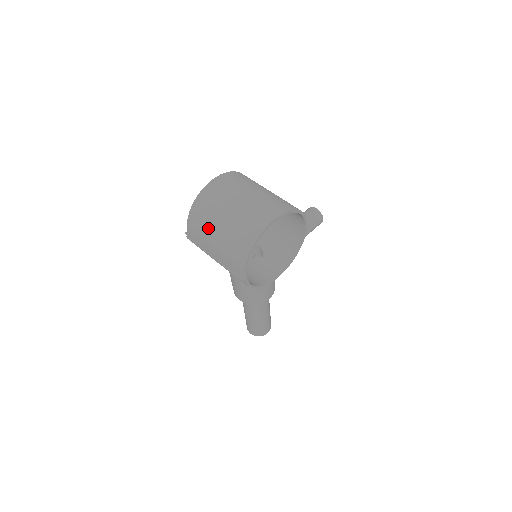
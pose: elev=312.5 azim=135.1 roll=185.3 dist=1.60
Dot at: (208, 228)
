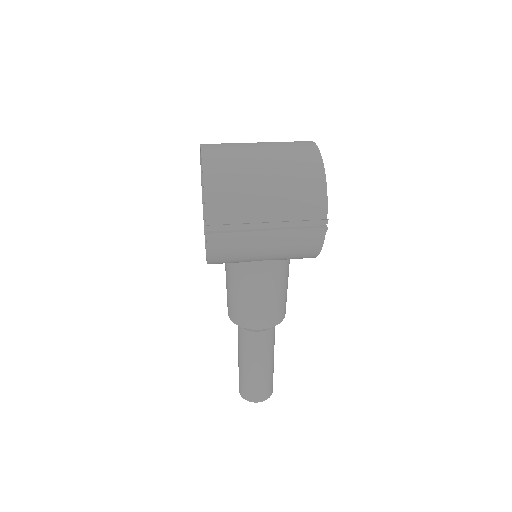
Dot at: (248, 191)
